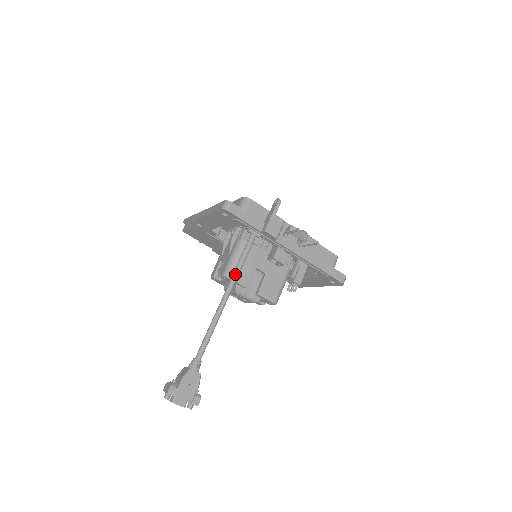
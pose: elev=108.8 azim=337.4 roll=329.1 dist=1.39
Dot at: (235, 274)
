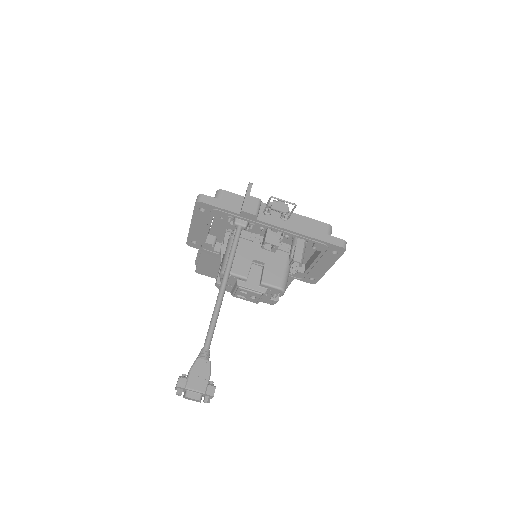
Dot at: (228, 263)
